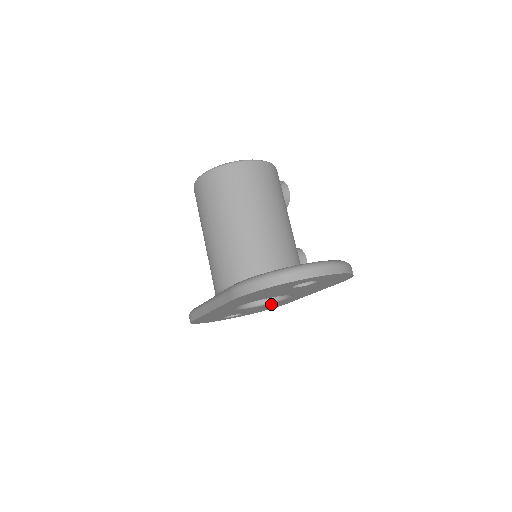
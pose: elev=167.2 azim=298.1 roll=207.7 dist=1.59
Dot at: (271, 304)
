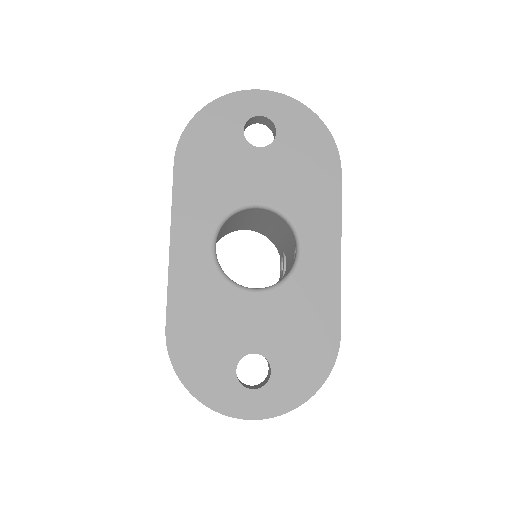
Dot at: (293, 296)
